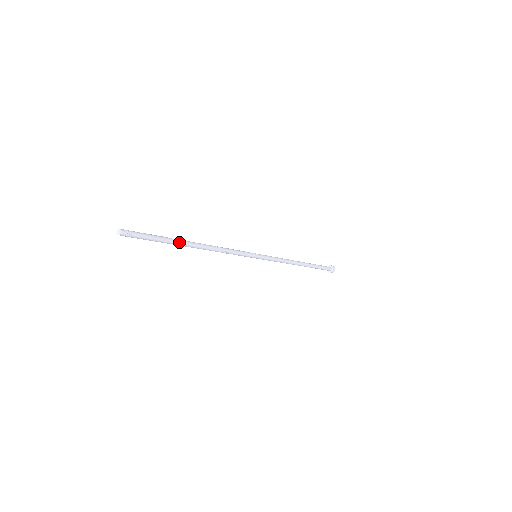
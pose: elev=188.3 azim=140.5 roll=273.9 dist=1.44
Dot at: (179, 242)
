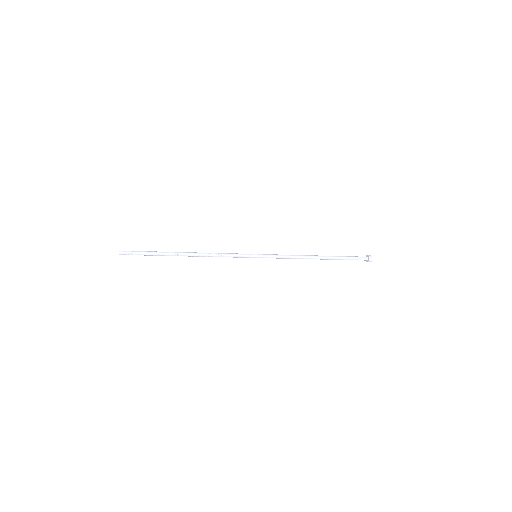
Dot at: (170, 253)
